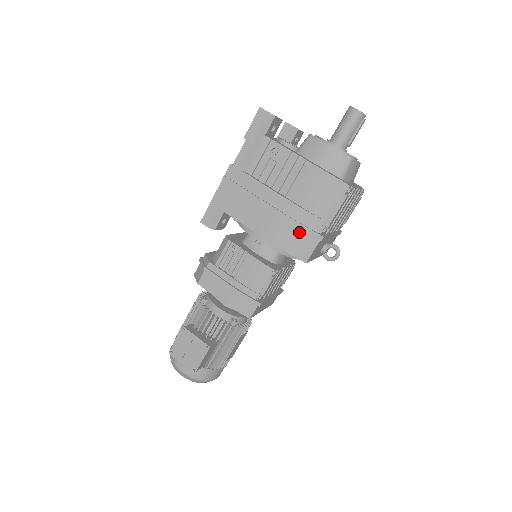
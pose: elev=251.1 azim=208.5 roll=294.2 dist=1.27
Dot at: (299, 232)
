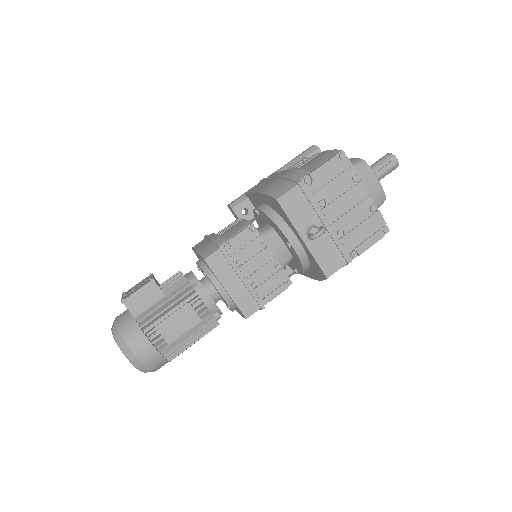
Dot at: (285, 181)
